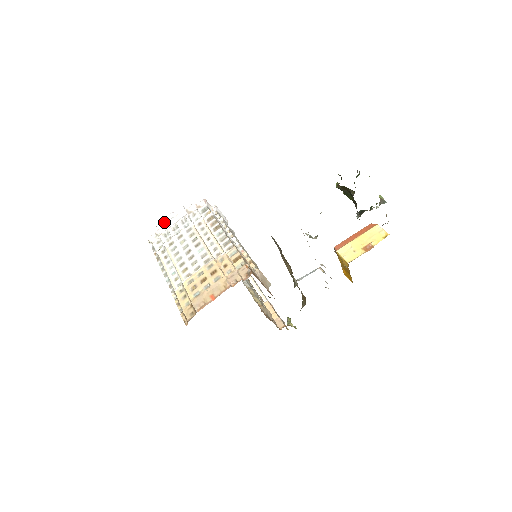
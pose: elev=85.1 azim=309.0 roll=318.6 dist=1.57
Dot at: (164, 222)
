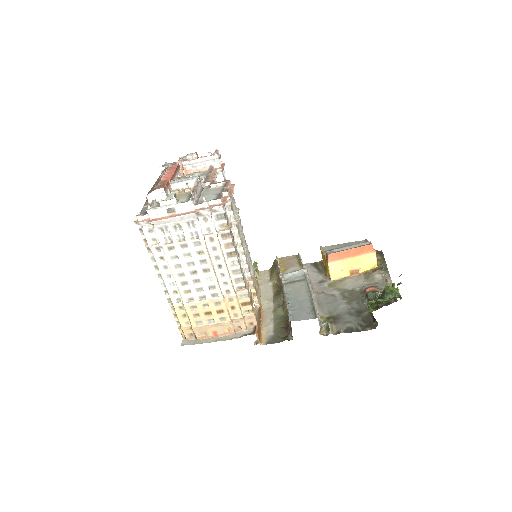
Dot at: (161, 209)
